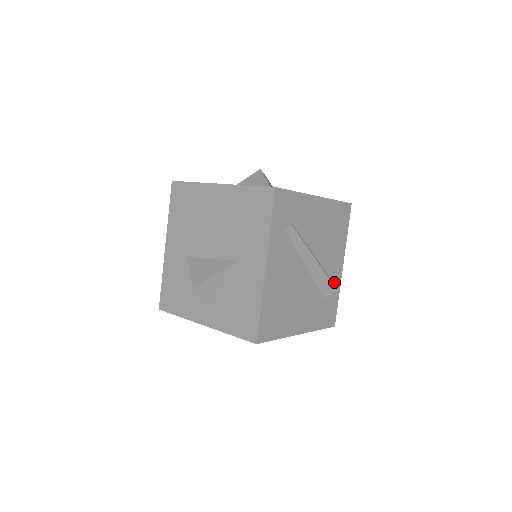
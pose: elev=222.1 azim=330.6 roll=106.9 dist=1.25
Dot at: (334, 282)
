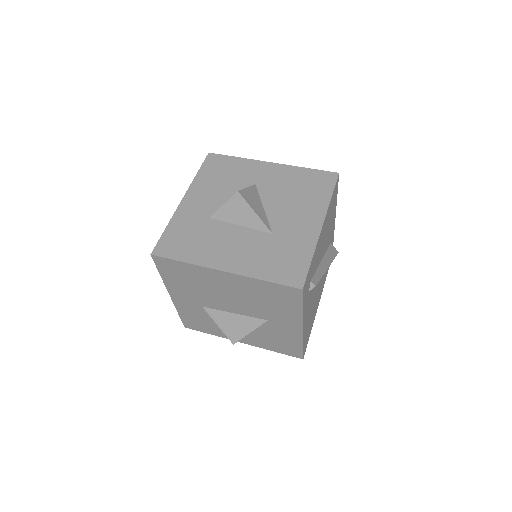
Dot at: (331, 240)
